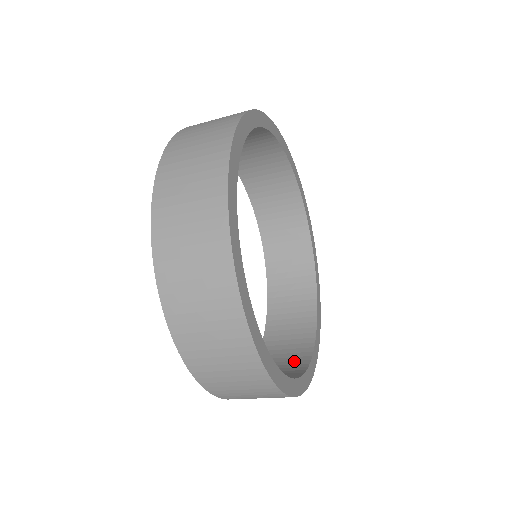
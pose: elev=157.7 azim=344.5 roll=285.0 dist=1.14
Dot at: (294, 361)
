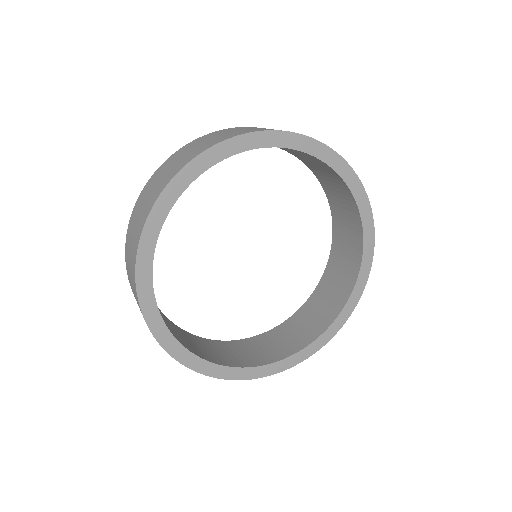
Dot at: (255, 357)
